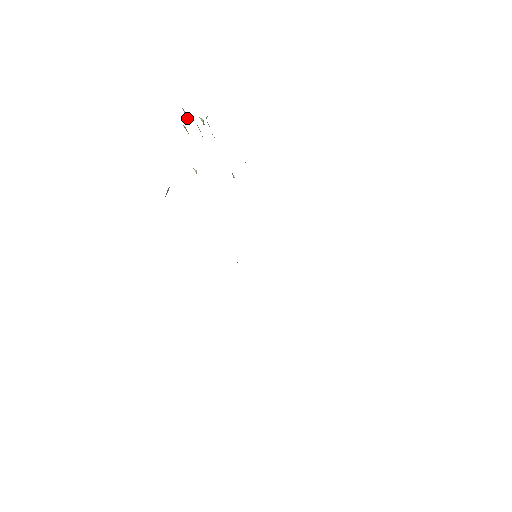
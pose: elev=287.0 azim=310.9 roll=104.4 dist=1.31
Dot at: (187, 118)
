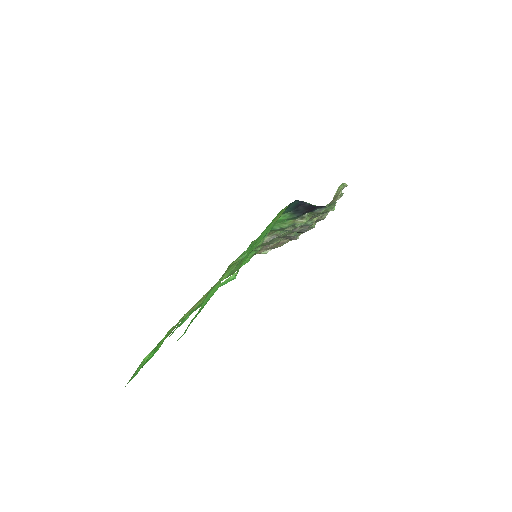
Dot at: occluded
